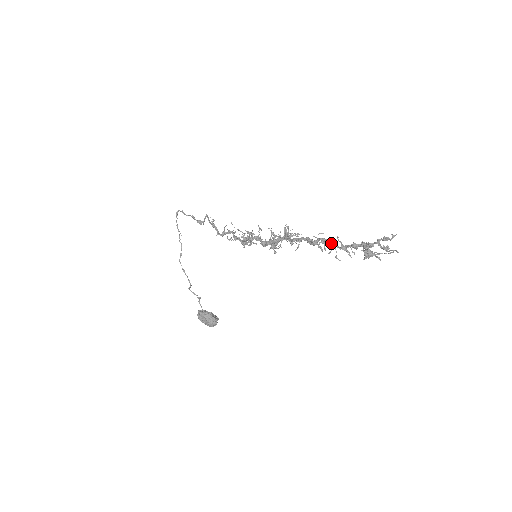
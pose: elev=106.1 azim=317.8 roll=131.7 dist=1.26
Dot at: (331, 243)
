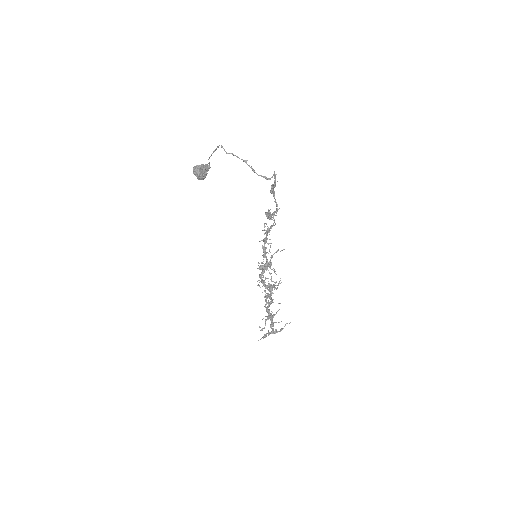
Dot at: (271, 316)
